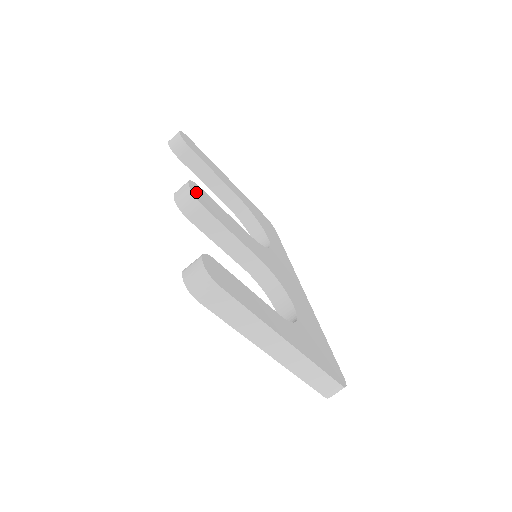
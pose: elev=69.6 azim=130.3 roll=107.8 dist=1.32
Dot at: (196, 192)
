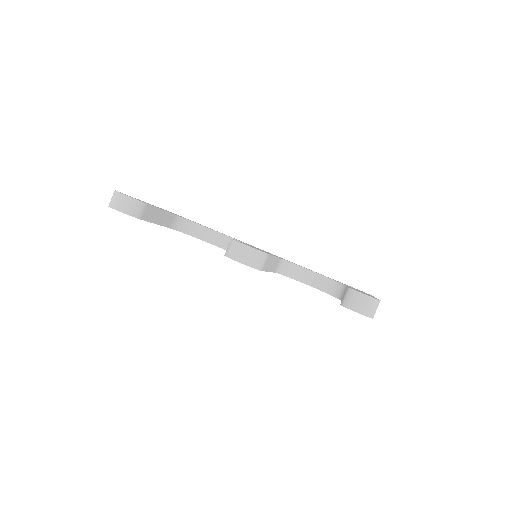
Dot at: occluded
